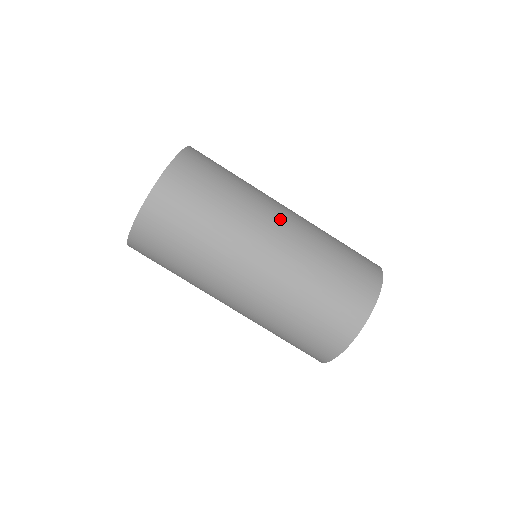
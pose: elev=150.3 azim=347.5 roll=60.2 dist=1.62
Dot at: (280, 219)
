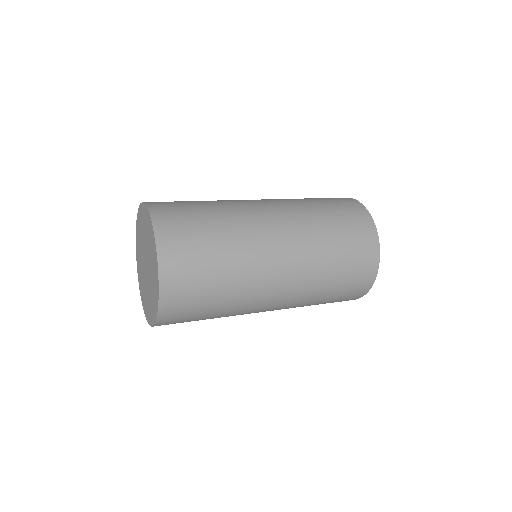
Dot at: (266, 211)
